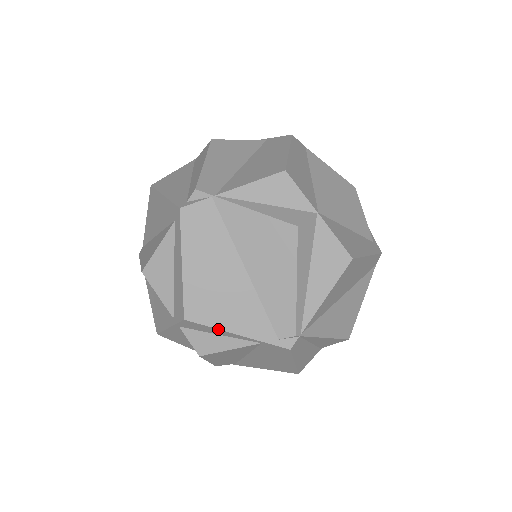
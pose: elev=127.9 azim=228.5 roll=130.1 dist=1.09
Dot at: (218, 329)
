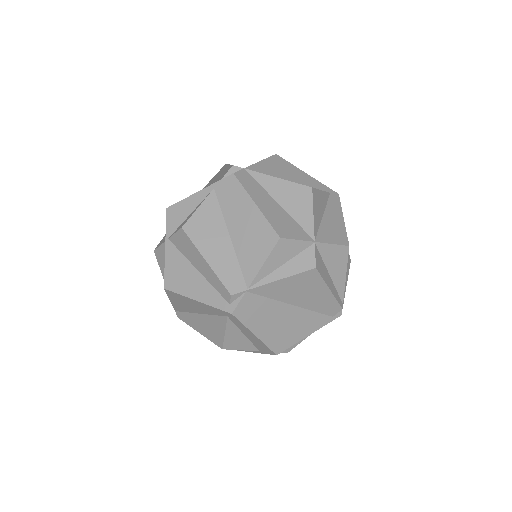
Dot at: occluded
